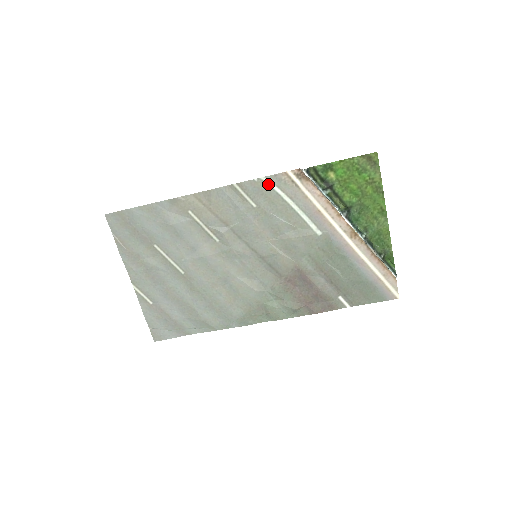
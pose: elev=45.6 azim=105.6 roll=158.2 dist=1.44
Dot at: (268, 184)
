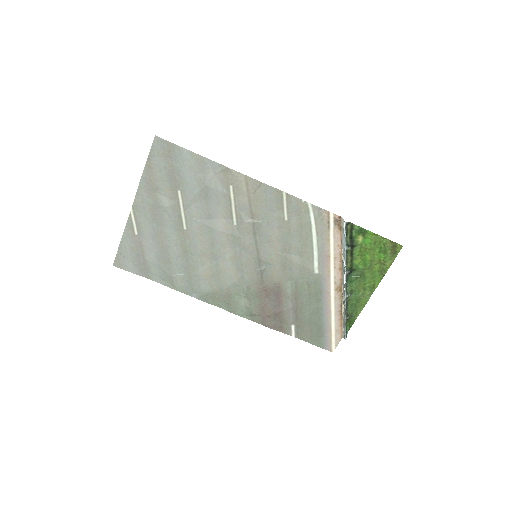
Dot at: (309, 211)
